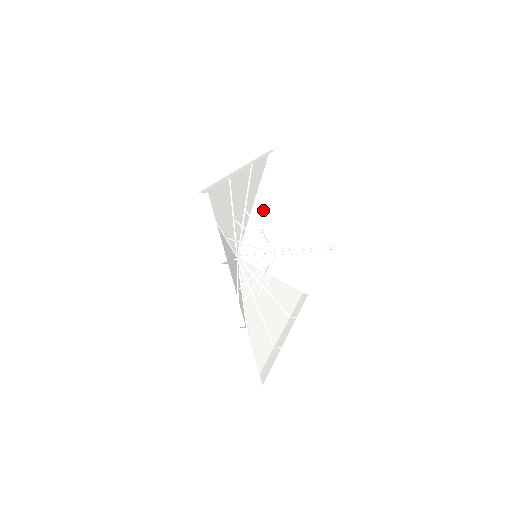
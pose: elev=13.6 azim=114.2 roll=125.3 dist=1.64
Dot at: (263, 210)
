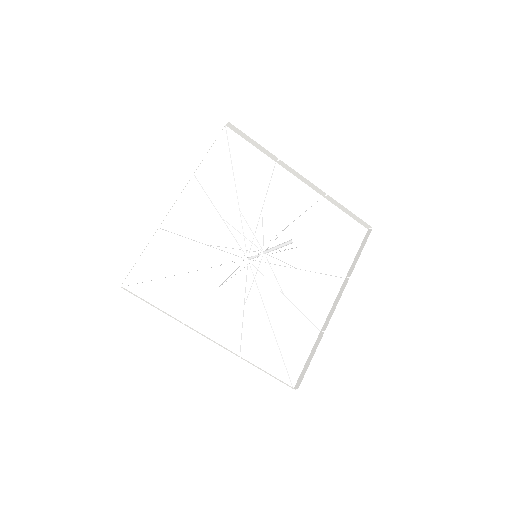
Dot at: (254, 191)
